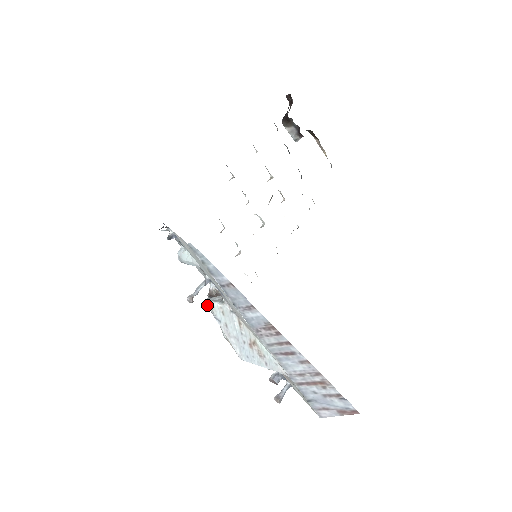
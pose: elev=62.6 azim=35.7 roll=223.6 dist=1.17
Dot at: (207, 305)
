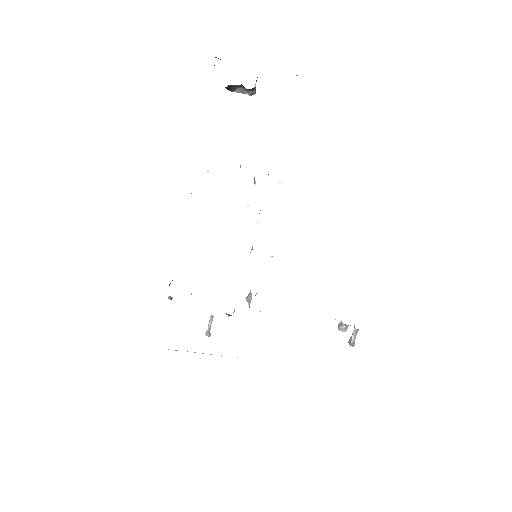
Dot at: occluded
